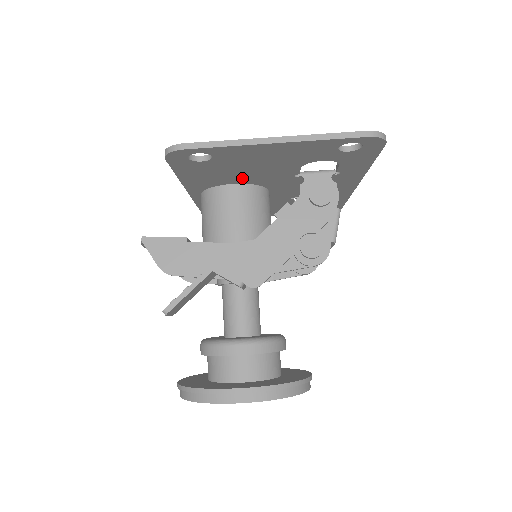
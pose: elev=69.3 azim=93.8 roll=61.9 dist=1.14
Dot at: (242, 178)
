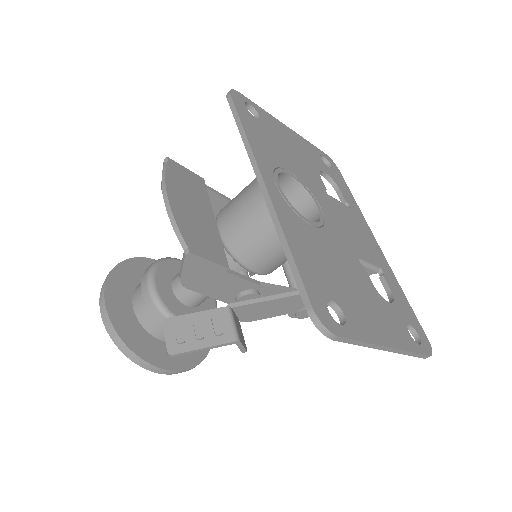
Dot at: occluded
